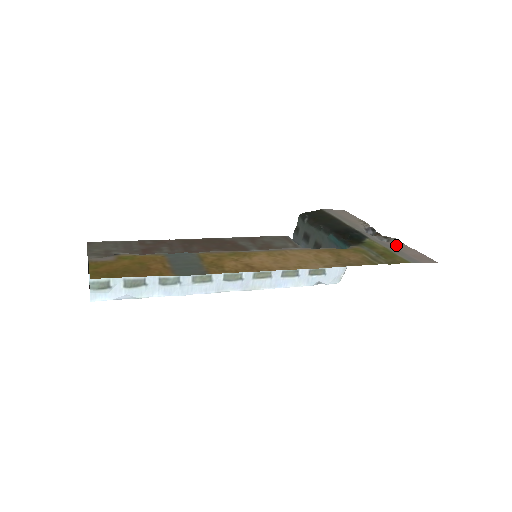
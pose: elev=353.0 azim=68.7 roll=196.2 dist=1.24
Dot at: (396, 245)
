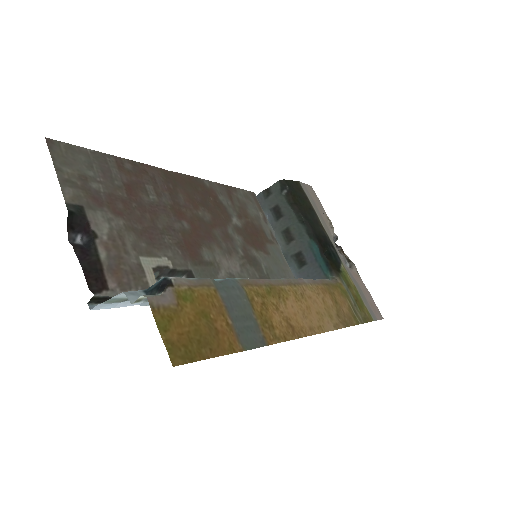
Dot at: (358, 280)
